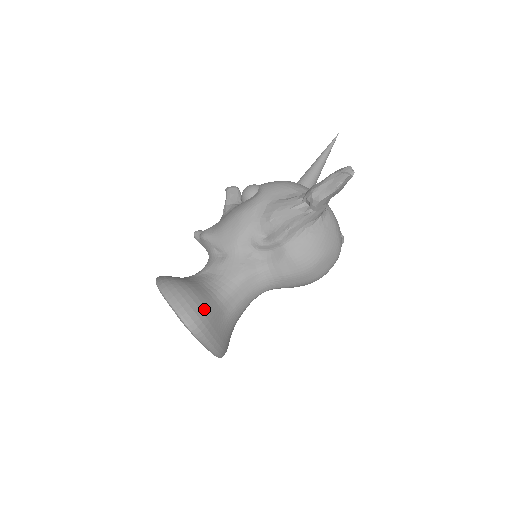
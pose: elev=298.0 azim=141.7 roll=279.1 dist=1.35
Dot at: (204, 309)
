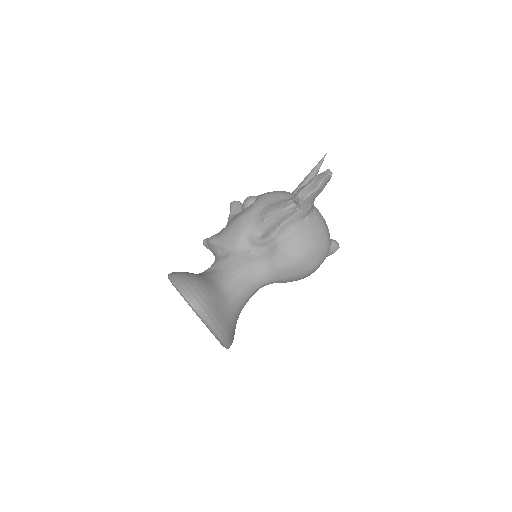
Dot at: (207, 293)
